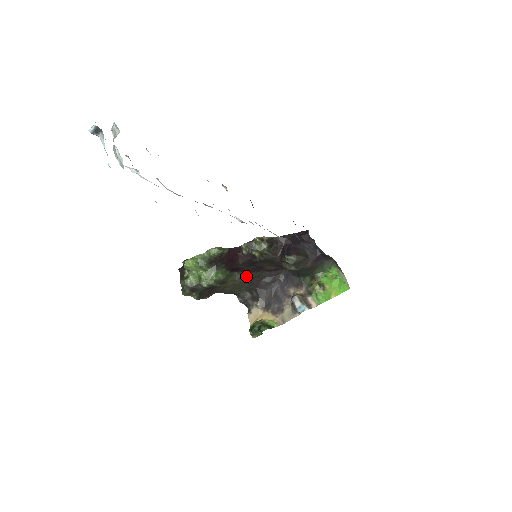
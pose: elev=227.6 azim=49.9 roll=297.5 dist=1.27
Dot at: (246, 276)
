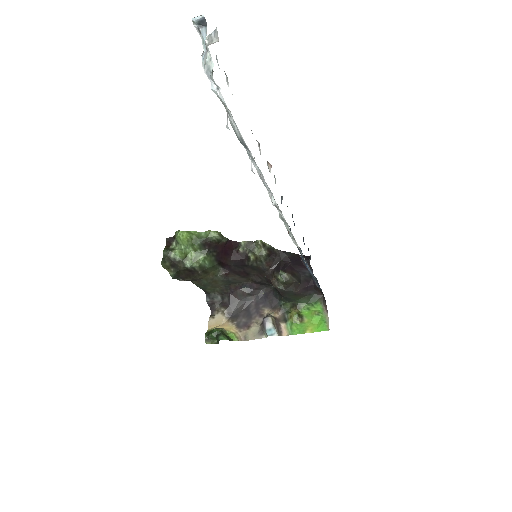
Dot at: (229, 276)
